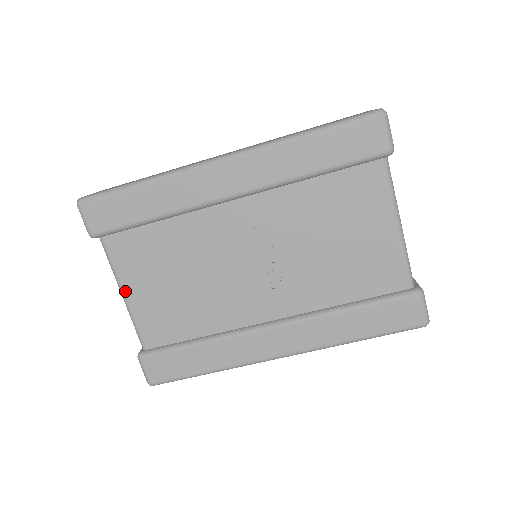
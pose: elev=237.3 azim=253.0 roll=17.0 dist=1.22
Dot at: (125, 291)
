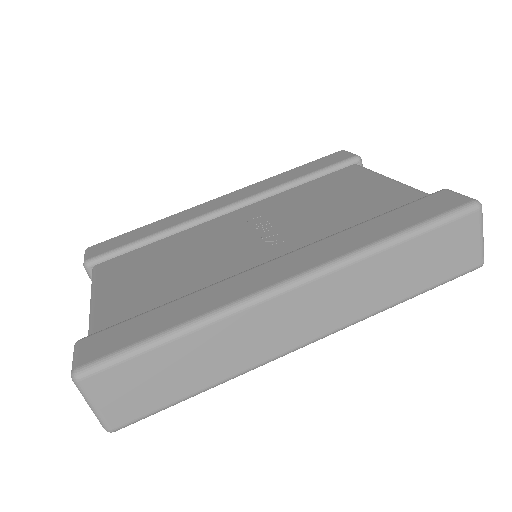
Dot at: (96, 293)
